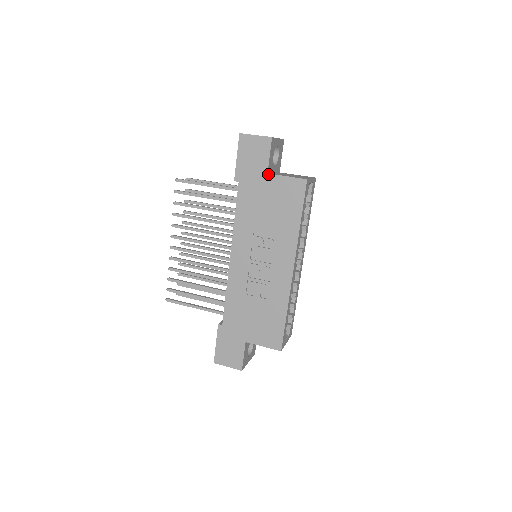
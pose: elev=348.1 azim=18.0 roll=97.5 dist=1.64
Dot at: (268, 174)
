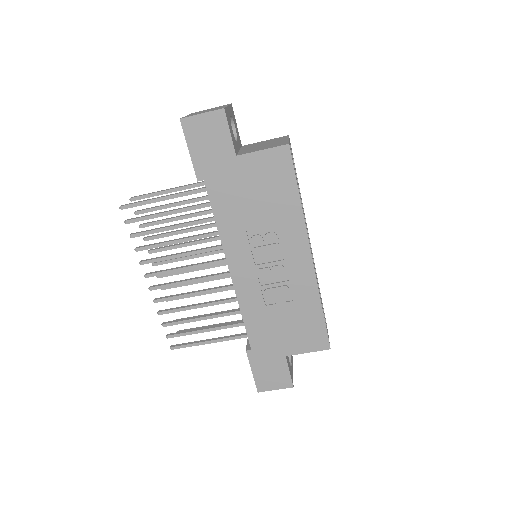
Dot at: (237, 156)
